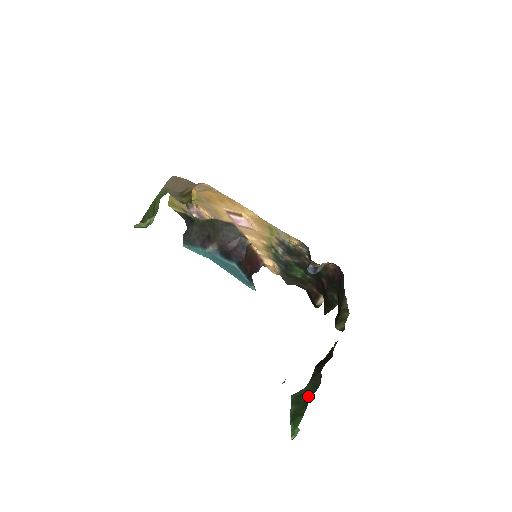
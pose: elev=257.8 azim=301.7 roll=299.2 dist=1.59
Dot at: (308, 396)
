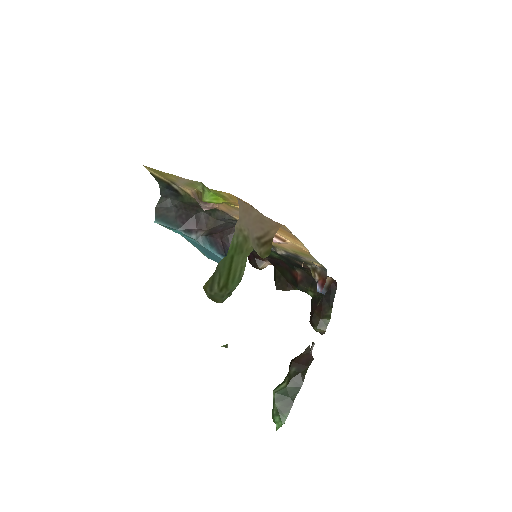
Dot at: (293, 395)
